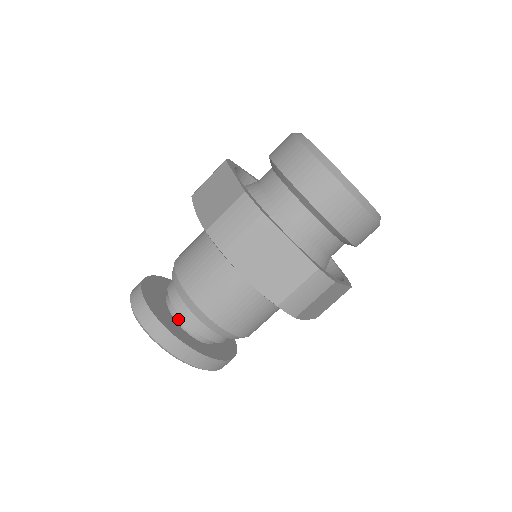
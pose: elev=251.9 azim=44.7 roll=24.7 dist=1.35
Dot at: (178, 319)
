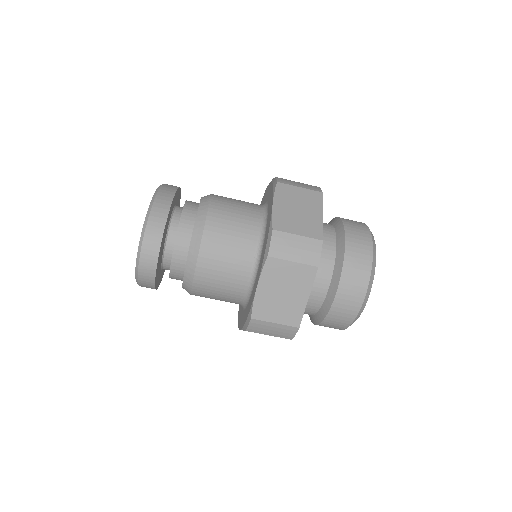
Dot at: (164, 266)
